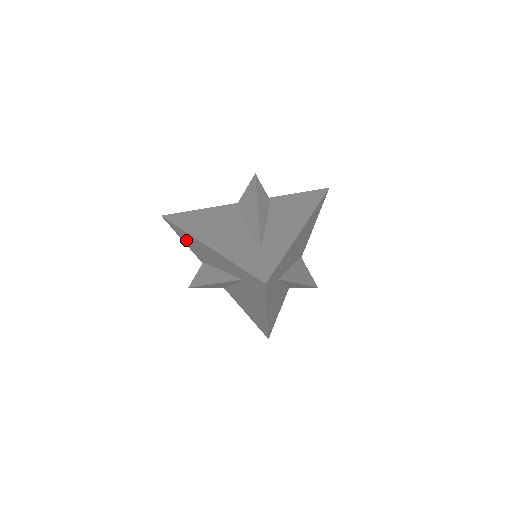
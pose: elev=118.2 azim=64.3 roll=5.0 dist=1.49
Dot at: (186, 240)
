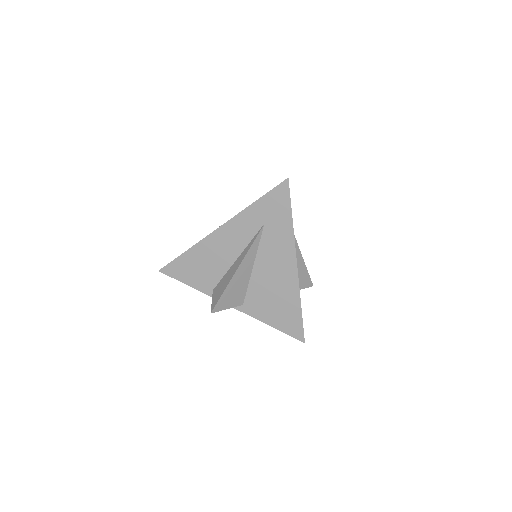
Dot at: (191, 271)
